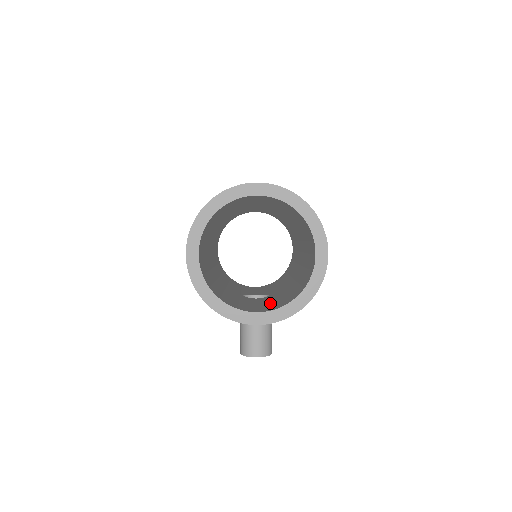
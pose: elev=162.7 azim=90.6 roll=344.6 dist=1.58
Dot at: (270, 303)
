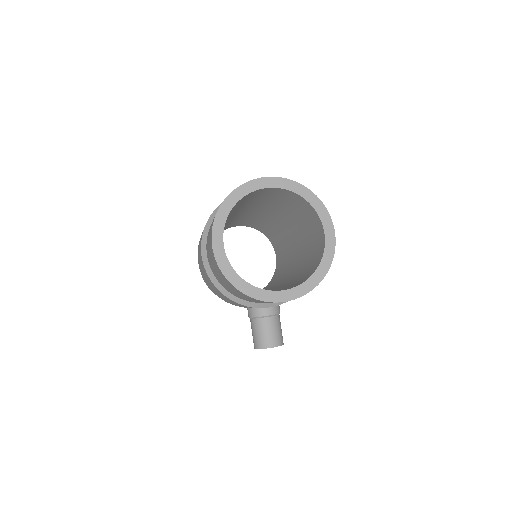
Dot at: (285, 288)
